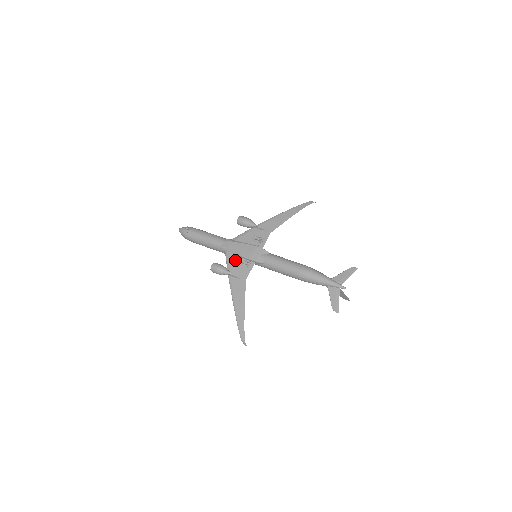
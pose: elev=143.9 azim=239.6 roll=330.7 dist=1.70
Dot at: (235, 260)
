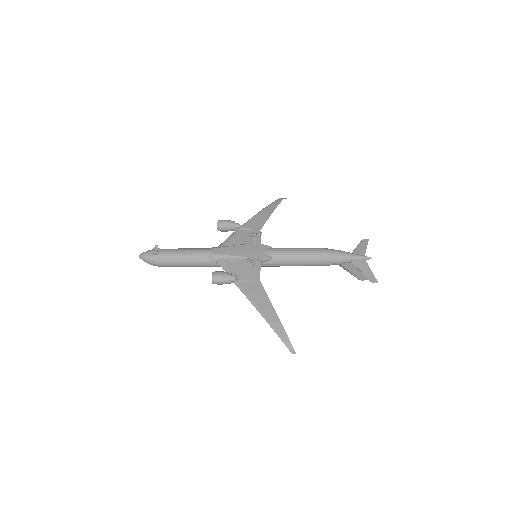
Dot at: (235, 265)
